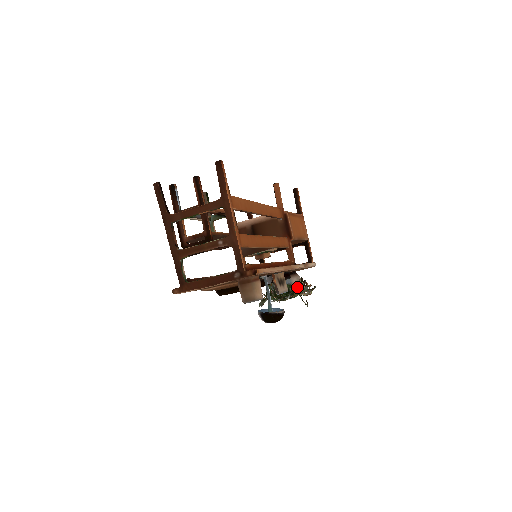
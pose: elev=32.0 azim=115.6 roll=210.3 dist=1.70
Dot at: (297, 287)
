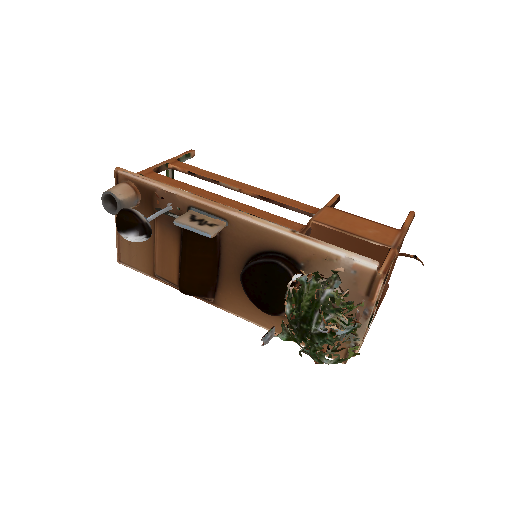
Dot at: occluded
